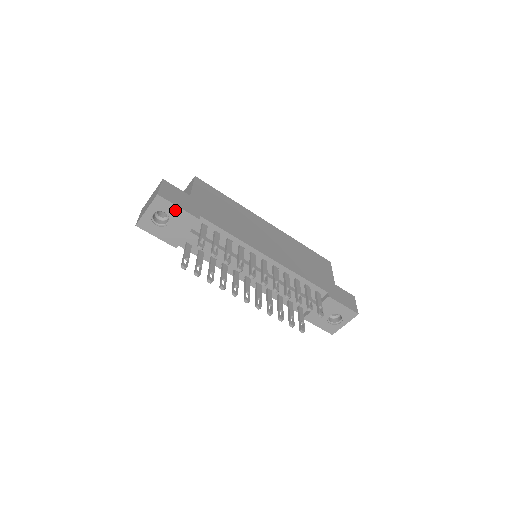
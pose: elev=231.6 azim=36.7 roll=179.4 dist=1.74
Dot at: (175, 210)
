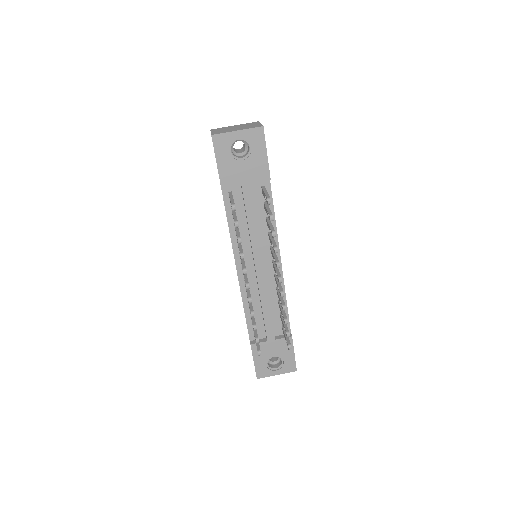
Dot at: (261, 153)
